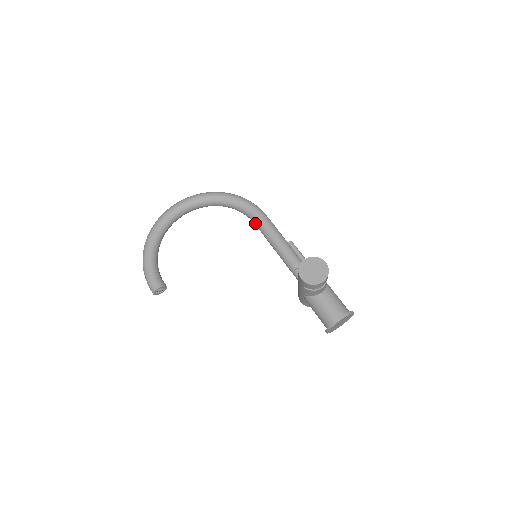
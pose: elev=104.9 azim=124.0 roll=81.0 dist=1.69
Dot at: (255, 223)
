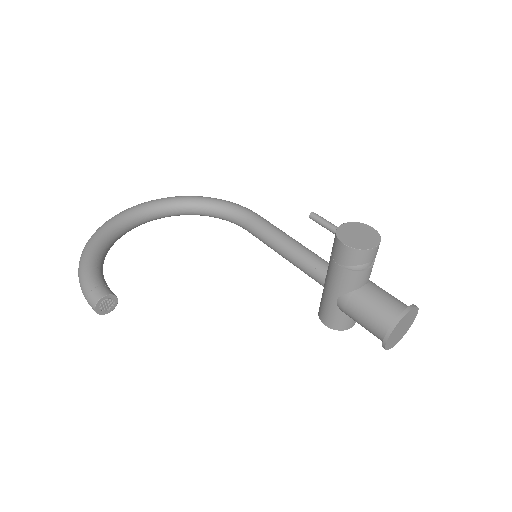
Dot at: (247, 225)
